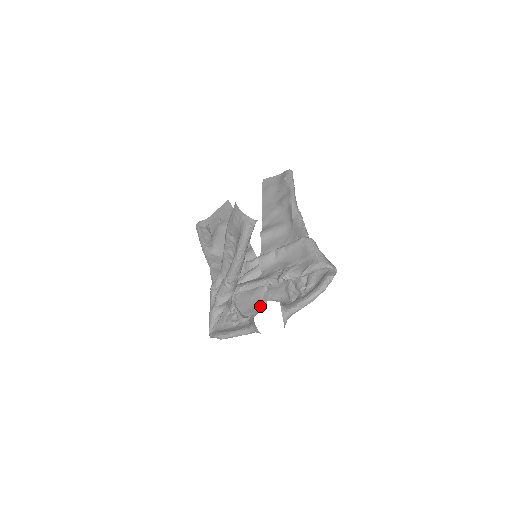
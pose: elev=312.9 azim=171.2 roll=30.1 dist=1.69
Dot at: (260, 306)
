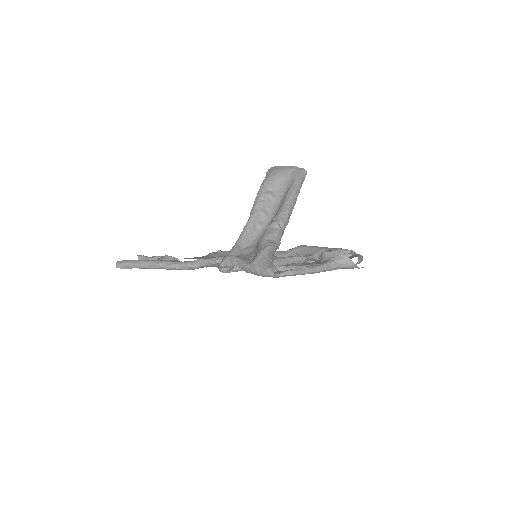
Dot at: occluded
